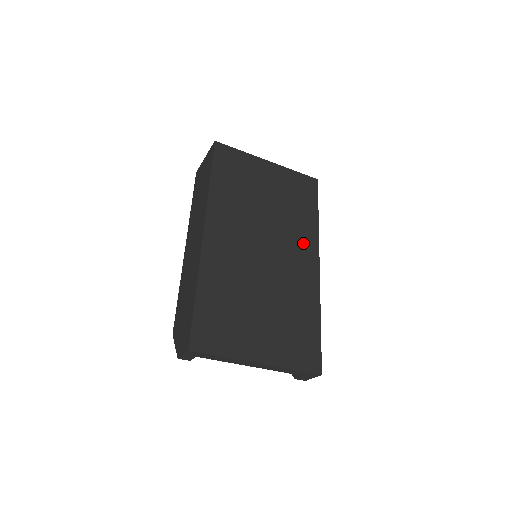
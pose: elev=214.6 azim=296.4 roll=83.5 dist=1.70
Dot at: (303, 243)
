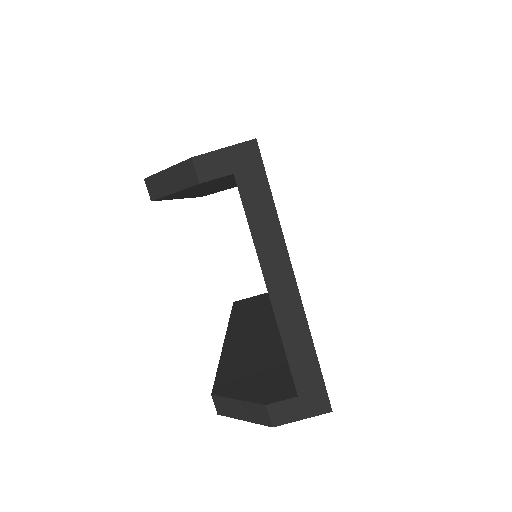
Dot at: occluded
